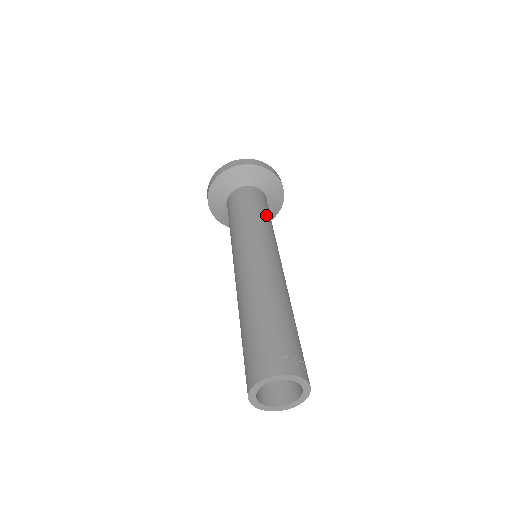
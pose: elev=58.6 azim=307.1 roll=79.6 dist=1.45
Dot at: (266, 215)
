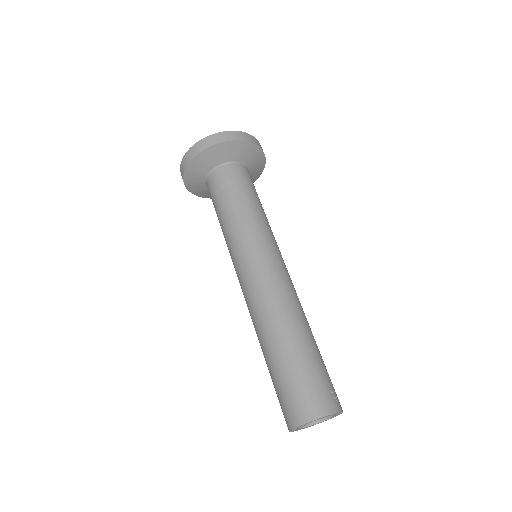
Dot at: occluded
